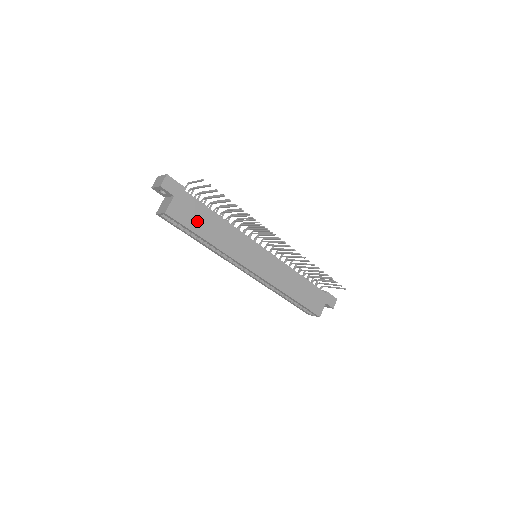
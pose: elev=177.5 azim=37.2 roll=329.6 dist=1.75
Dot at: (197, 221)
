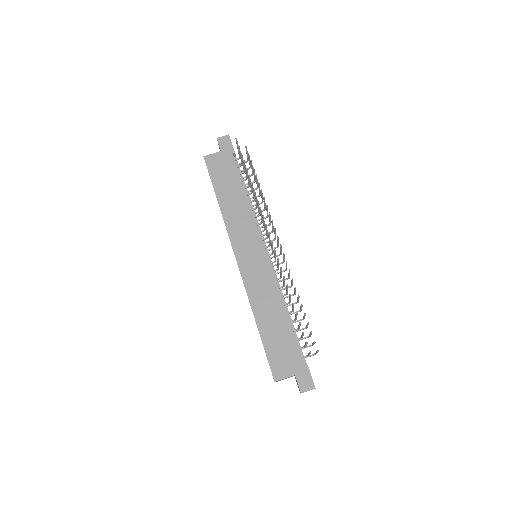
Dot at: (223, 180)
